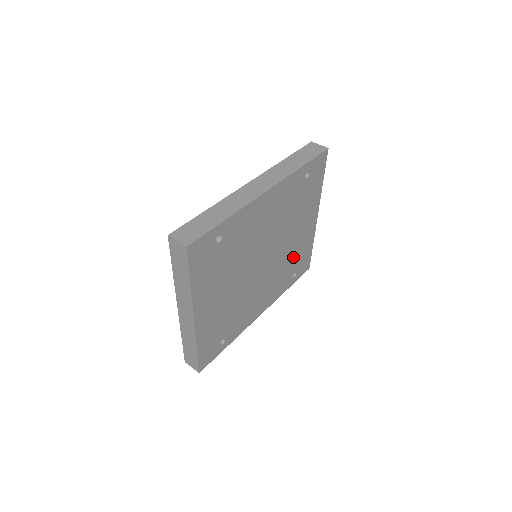
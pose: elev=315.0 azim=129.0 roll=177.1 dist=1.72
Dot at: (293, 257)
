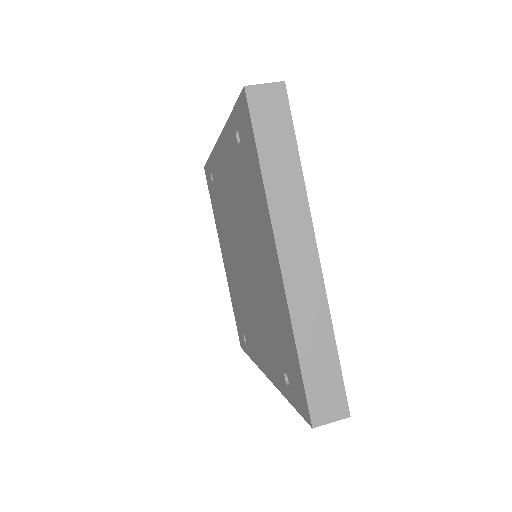
Dot at: occluded
